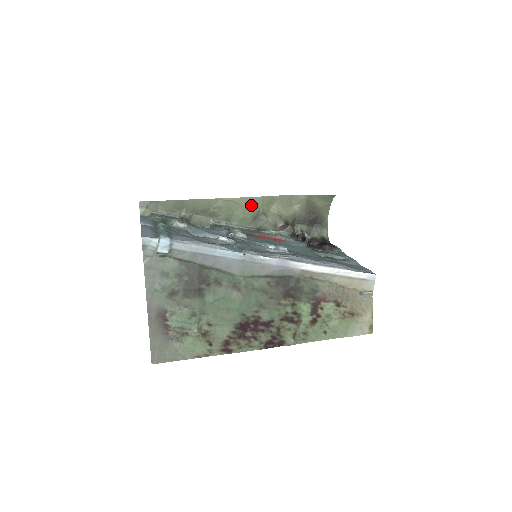
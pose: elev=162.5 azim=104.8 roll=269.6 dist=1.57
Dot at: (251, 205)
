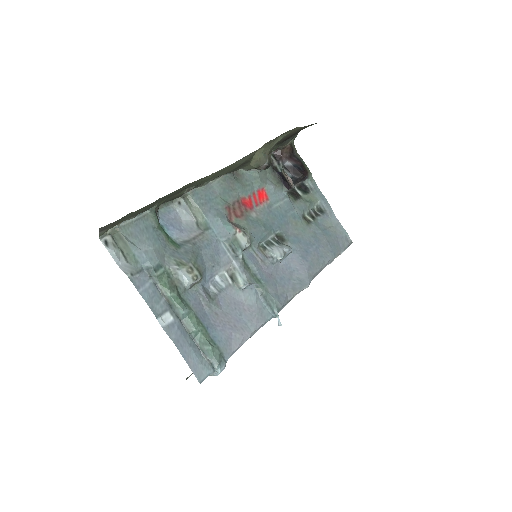
Dot at: (241, 162)
